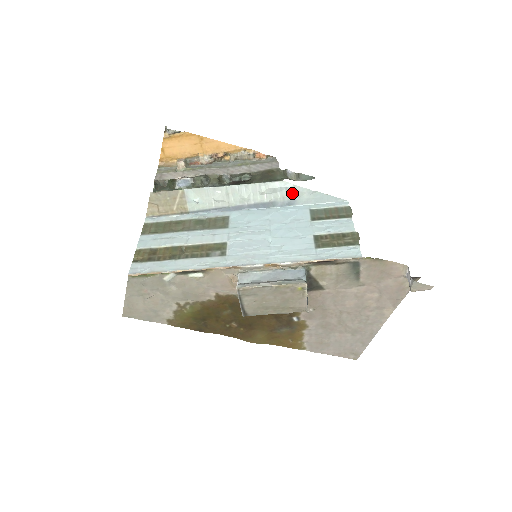
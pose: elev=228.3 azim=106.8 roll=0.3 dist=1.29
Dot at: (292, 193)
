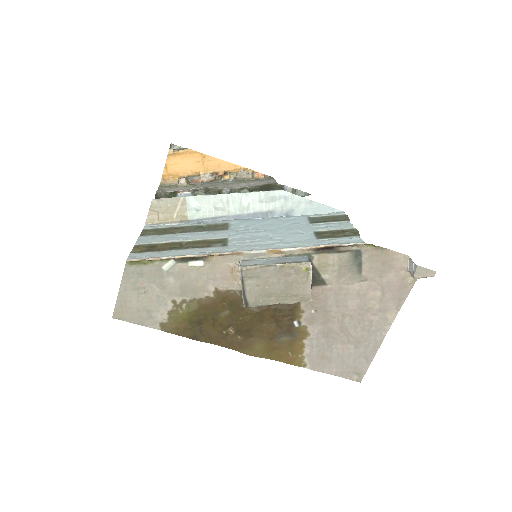
Dot at: (290, 202)
